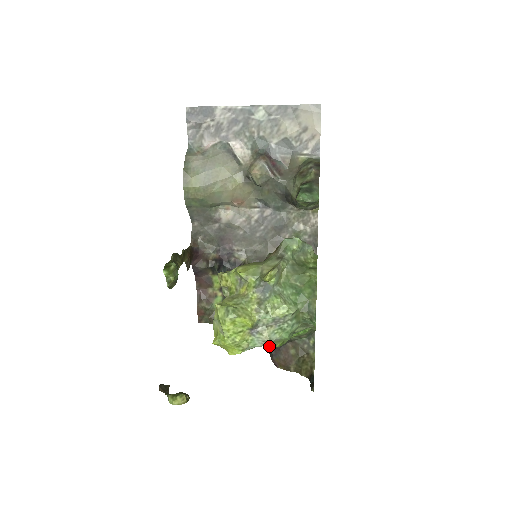
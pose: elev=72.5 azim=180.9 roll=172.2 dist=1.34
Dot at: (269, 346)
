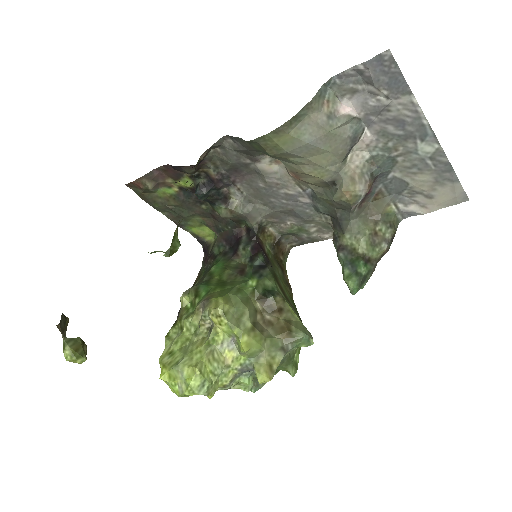
Dot at: occluded
